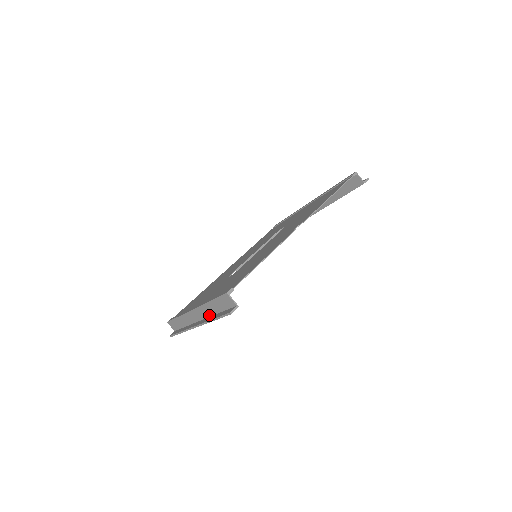
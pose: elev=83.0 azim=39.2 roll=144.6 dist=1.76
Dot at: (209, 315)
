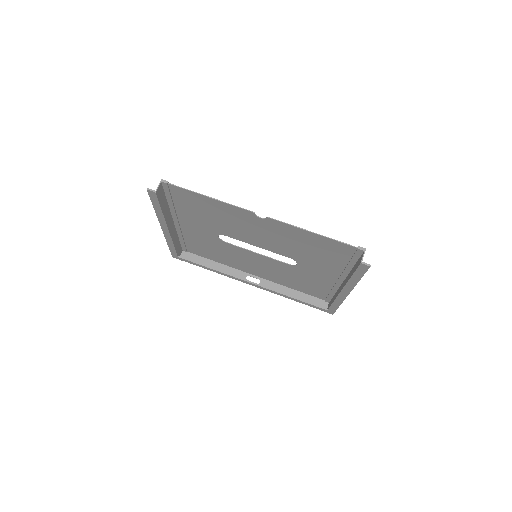
Dot at: (166, 218)
